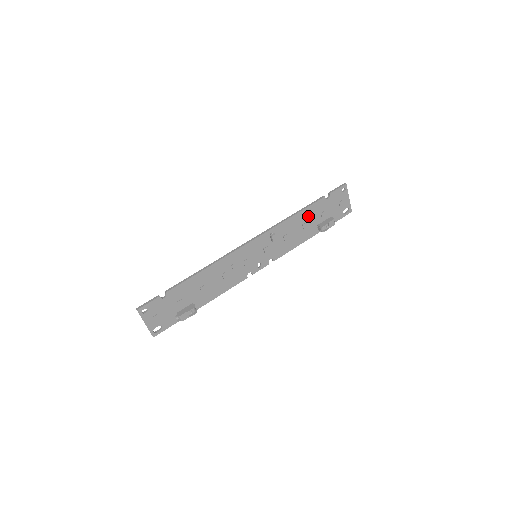
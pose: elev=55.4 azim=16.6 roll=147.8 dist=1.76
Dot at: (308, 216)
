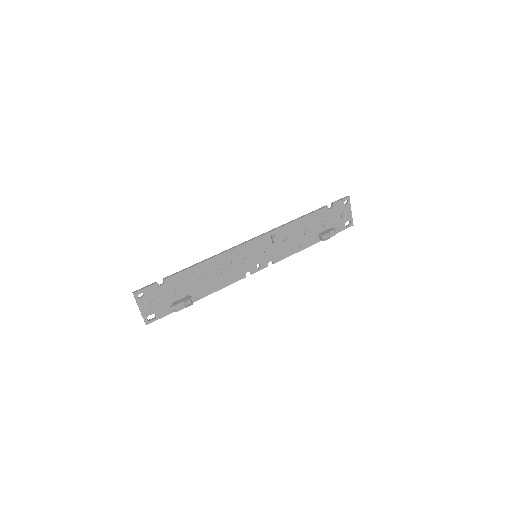
Dot at: (310, 223)
